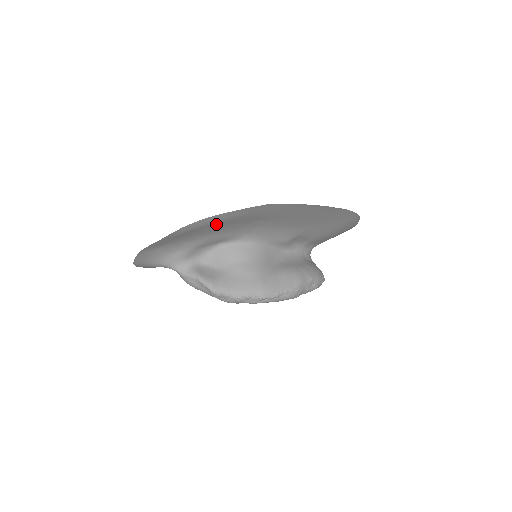
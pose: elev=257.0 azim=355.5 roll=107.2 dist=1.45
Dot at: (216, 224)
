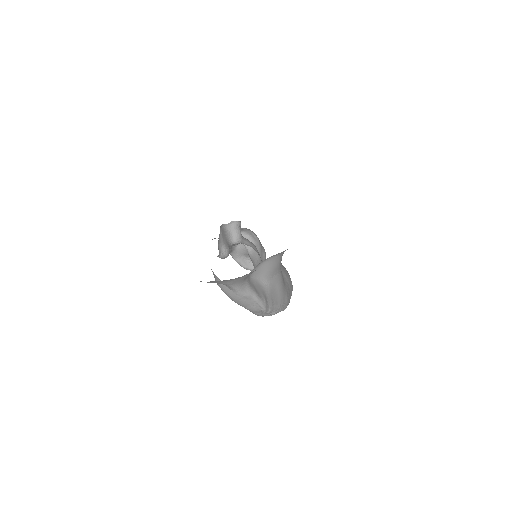
Dot at: occluded
